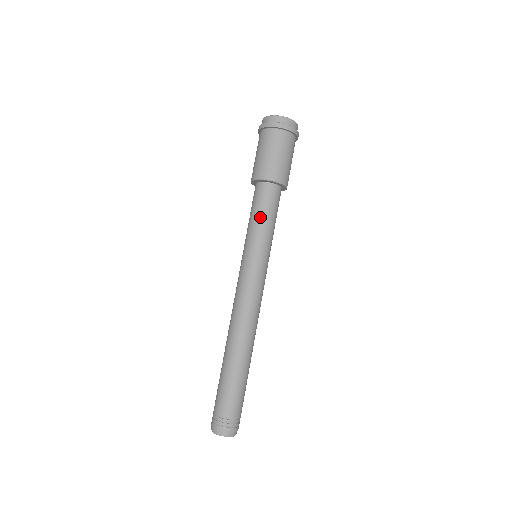
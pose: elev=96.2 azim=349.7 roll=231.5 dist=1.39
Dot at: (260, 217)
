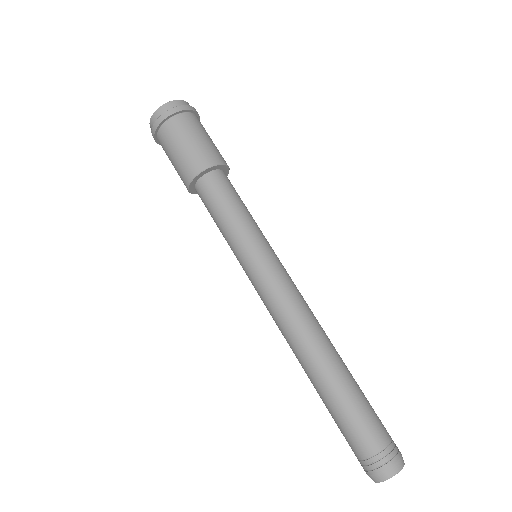
Dot at: (235, 208)
